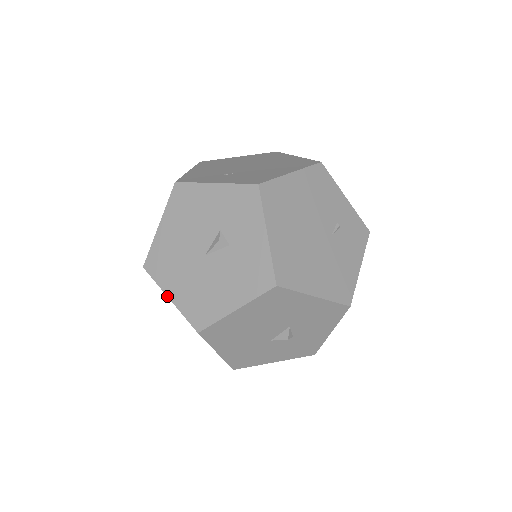
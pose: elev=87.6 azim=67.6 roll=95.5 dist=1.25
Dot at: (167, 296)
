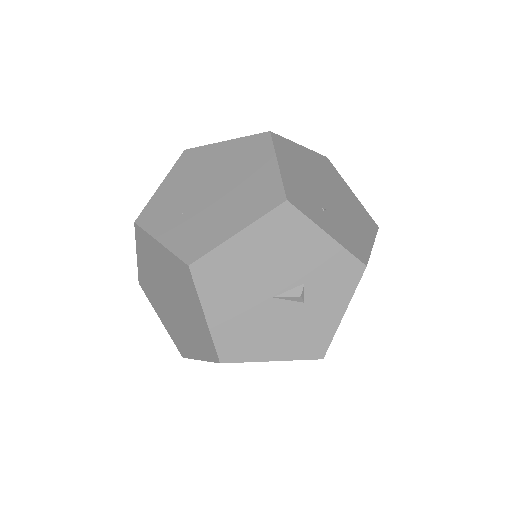
Dot at: (204, 313)
